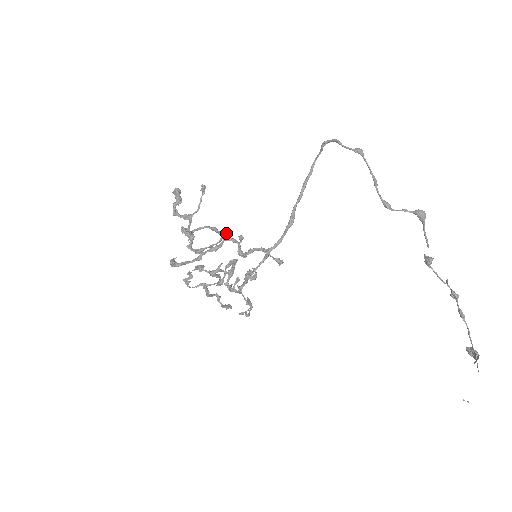
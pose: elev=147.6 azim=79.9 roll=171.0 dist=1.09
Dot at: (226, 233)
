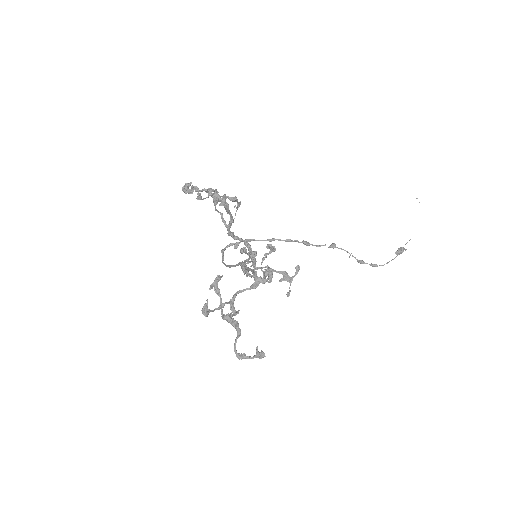
Dot at: (237, 208)
